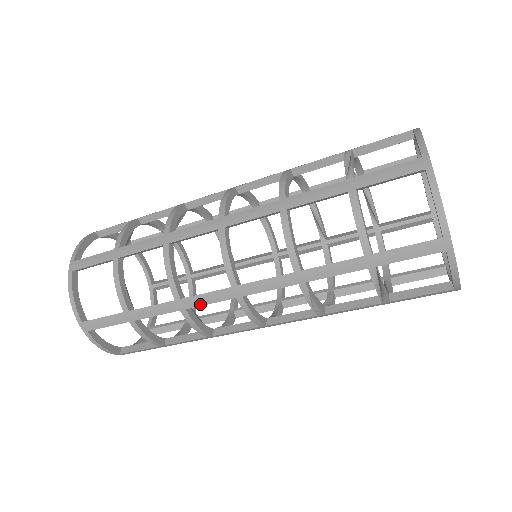
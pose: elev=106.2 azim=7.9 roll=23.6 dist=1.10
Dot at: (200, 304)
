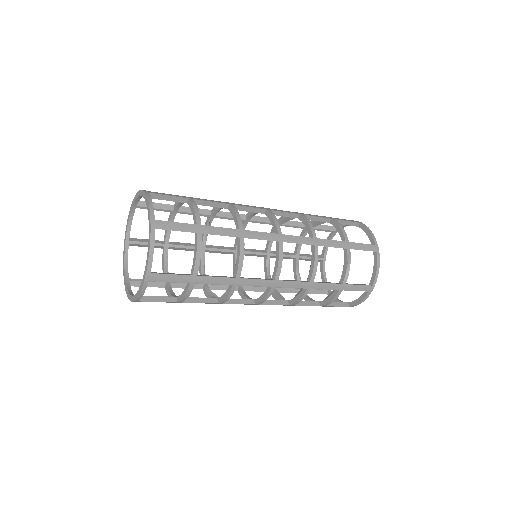
Dot at: occluded
